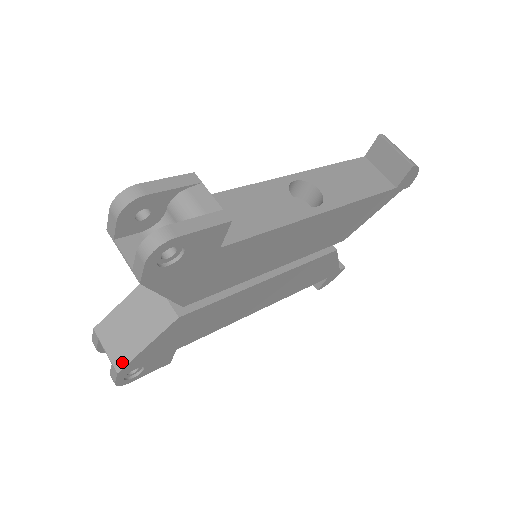
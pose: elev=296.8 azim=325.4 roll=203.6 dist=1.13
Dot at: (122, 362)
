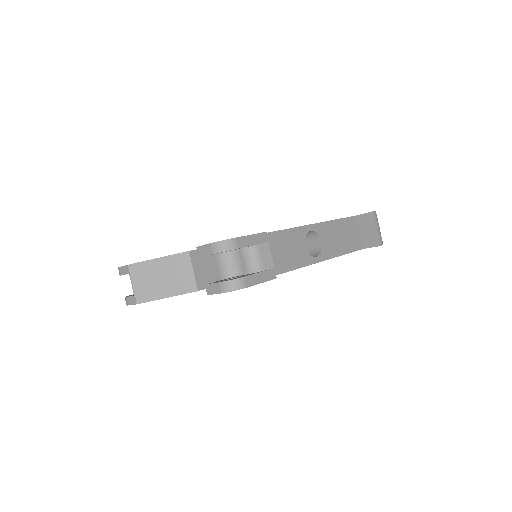
Dot at: (143, 299)
